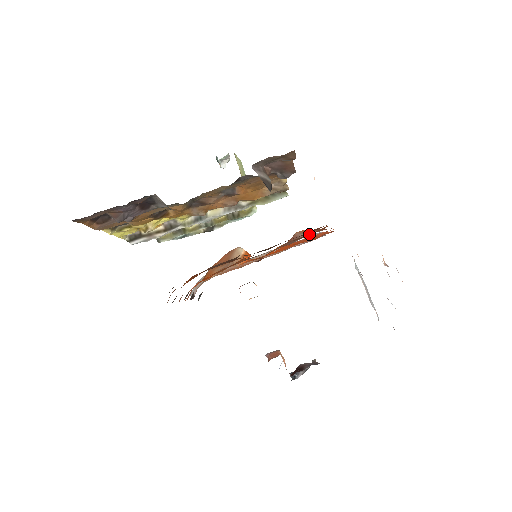
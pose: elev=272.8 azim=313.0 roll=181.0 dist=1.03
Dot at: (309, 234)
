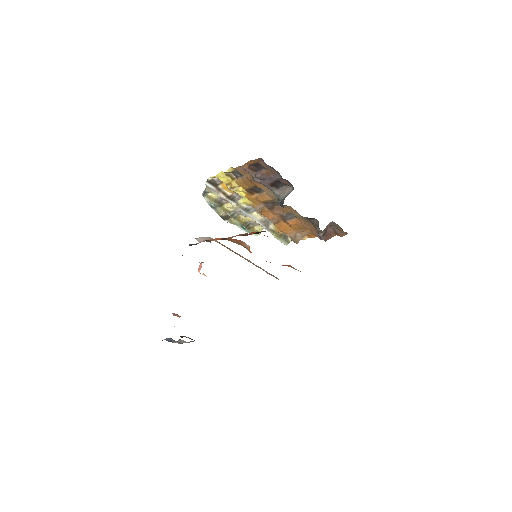
Dot at: occluded
